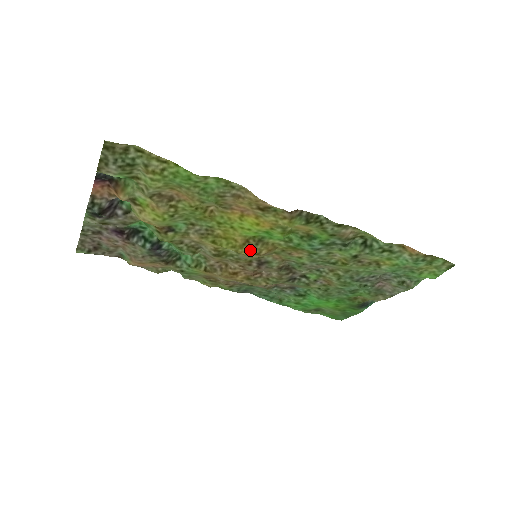
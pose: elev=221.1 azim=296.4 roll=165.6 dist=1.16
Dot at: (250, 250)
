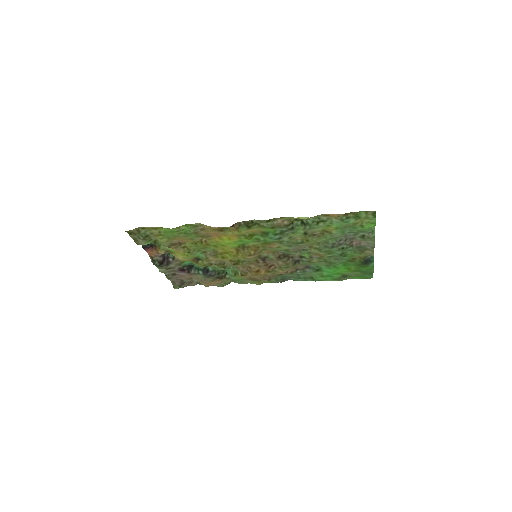
Dot at: (243, 254)
